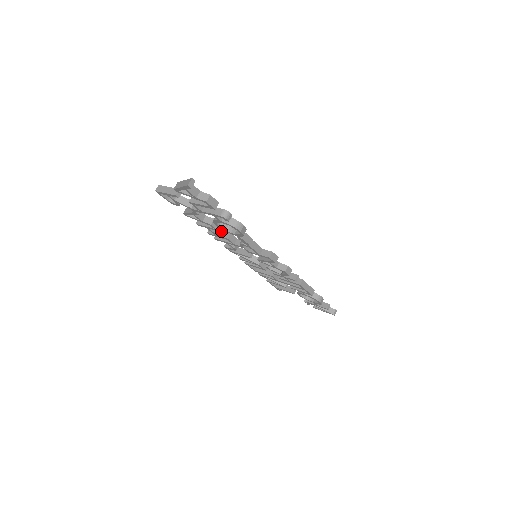
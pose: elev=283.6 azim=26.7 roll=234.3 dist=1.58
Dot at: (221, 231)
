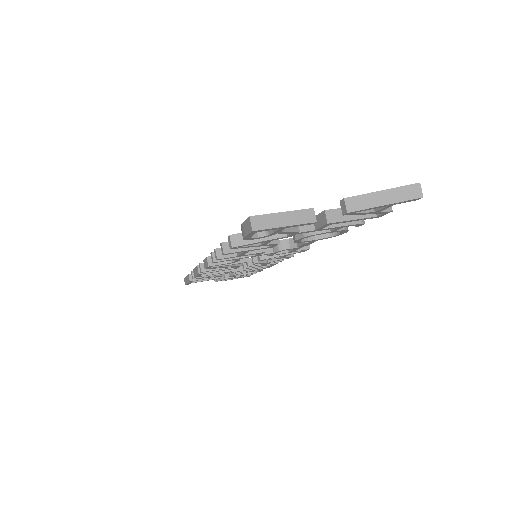
Dot at: occluded
